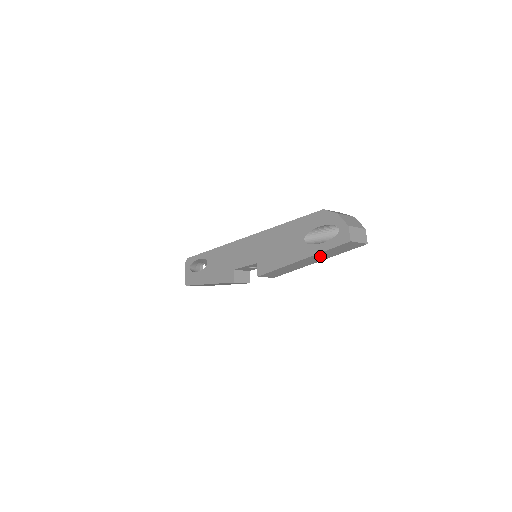
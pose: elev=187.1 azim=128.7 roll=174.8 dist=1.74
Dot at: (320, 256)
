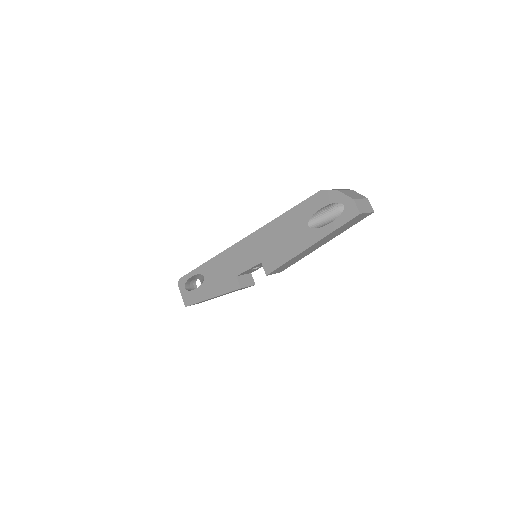
Dot at: (328, 237)
